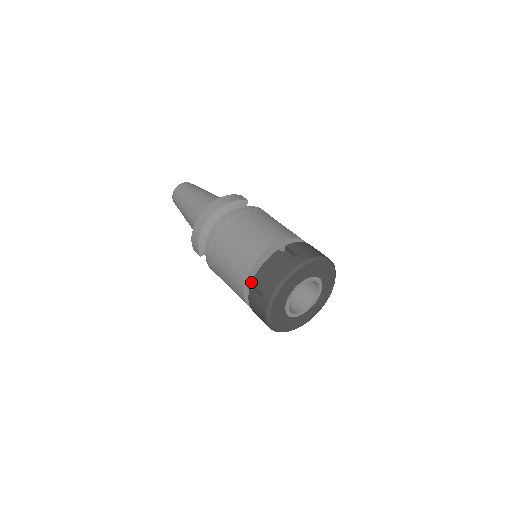
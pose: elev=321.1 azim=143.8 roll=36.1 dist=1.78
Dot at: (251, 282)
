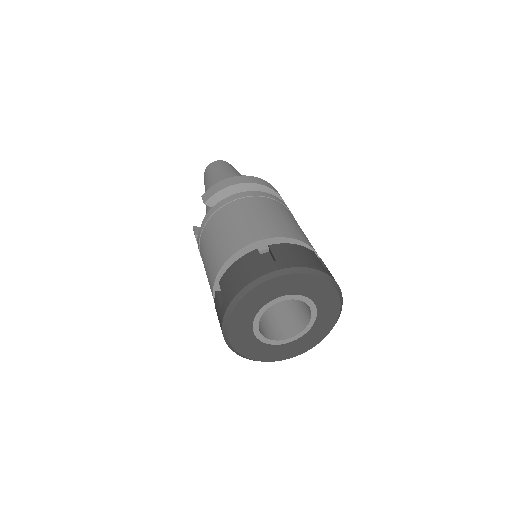
Dot at: occluded
